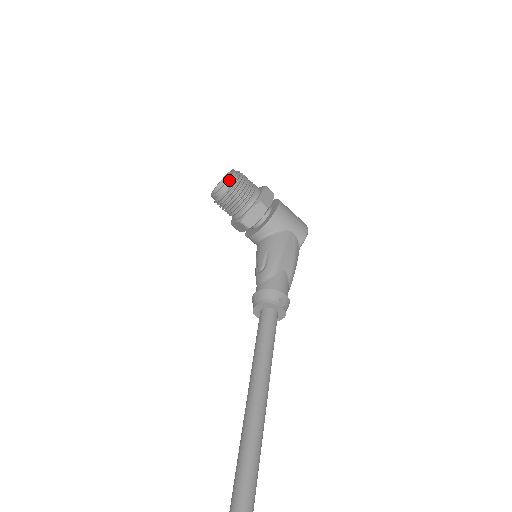
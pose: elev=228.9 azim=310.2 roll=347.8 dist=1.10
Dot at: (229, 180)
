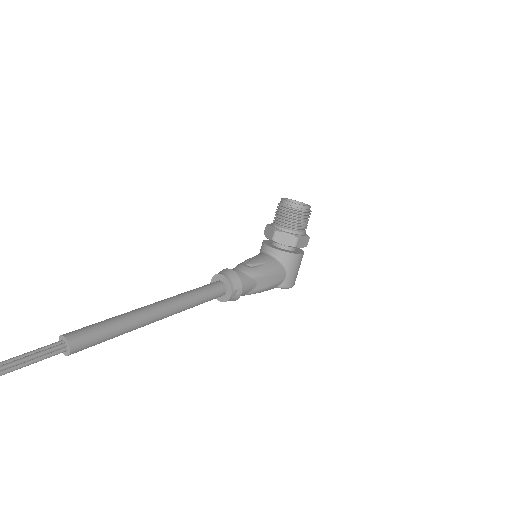
Dot at: (303, 206)
